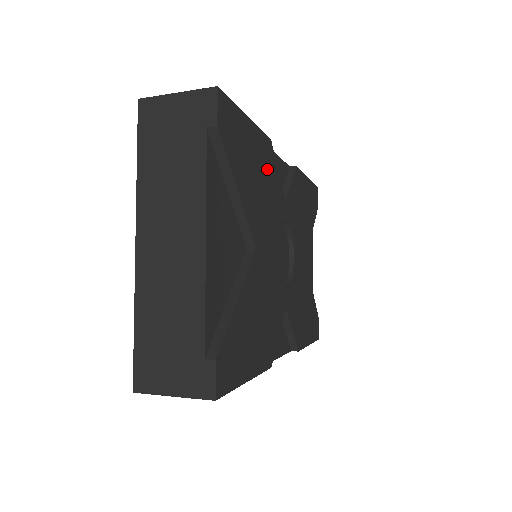
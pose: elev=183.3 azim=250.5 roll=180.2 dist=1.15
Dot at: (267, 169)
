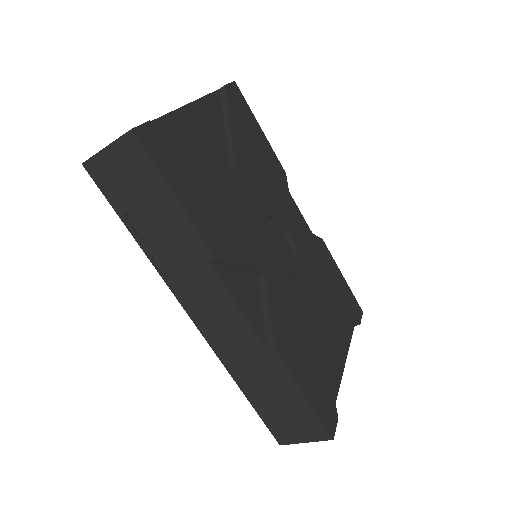
Dot at: (274, 173)
